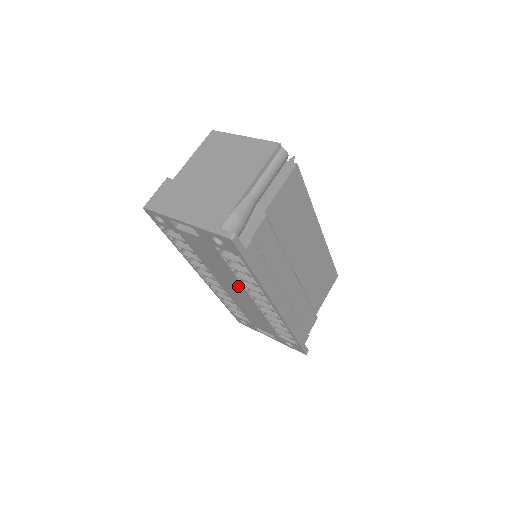
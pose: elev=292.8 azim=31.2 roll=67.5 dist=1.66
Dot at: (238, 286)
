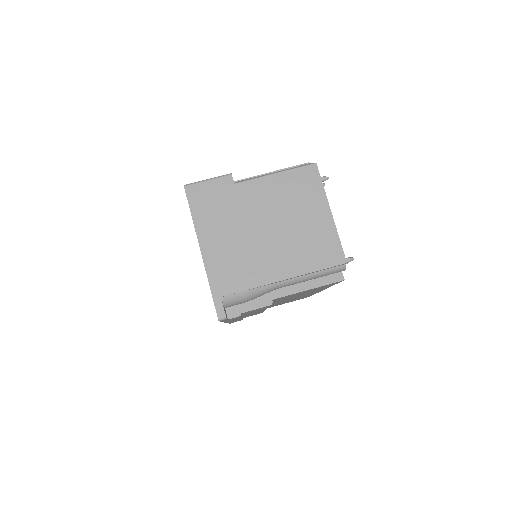
Dot at: occluded
